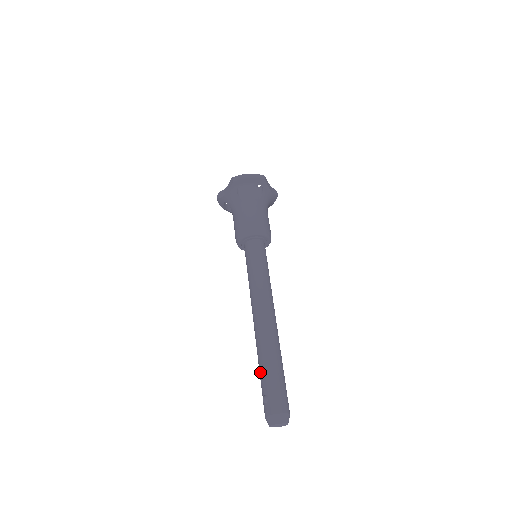
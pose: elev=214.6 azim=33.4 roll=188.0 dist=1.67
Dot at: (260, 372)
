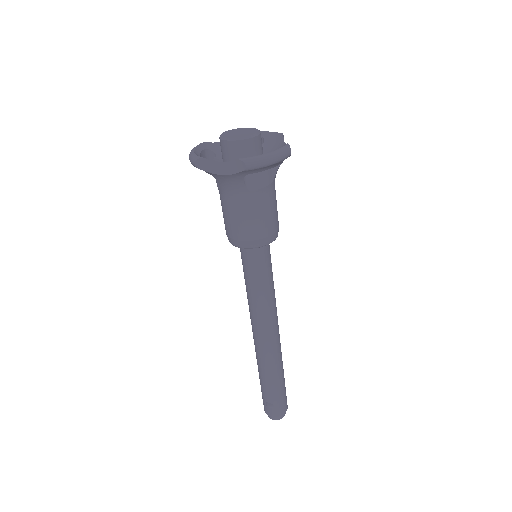
Dot at: (264, 385)
